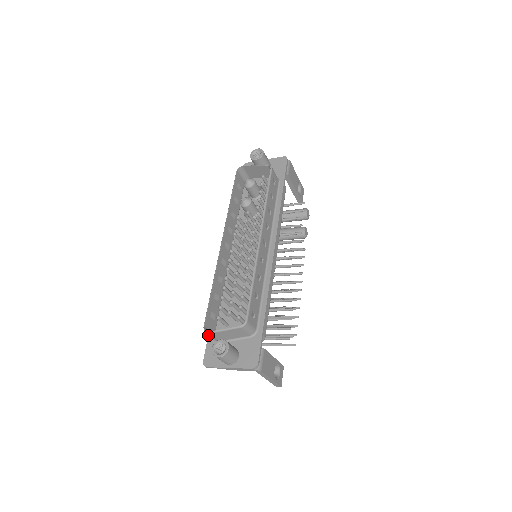
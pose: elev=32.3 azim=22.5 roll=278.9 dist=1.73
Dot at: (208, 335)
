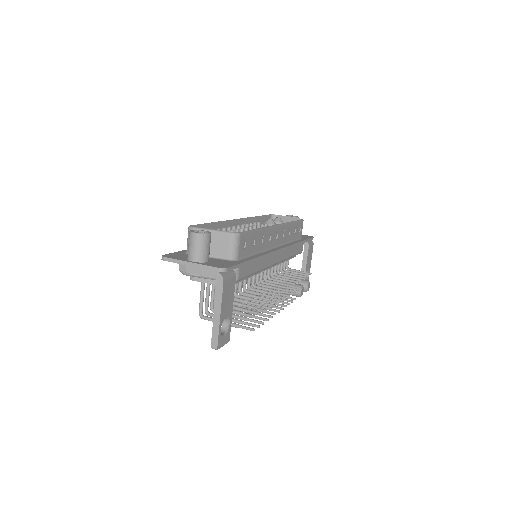
Dot at: occluded
